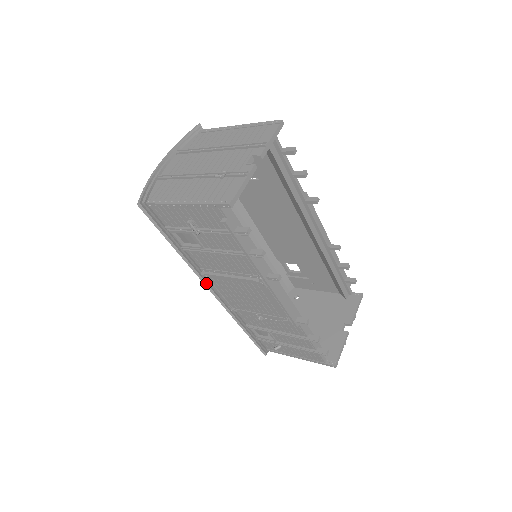
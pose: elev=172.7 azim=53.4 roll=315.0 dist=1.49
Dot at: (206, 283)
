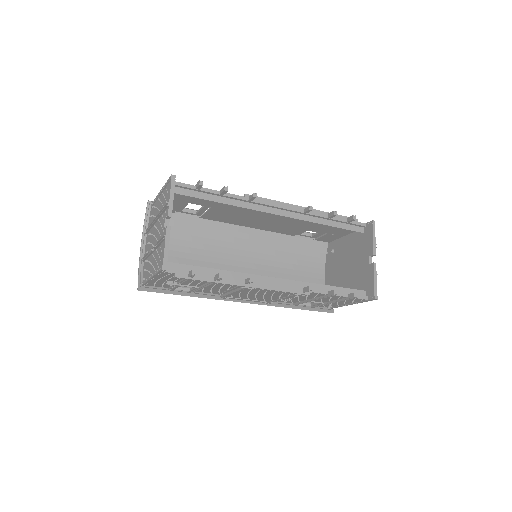
Dot at: (232, 300)
